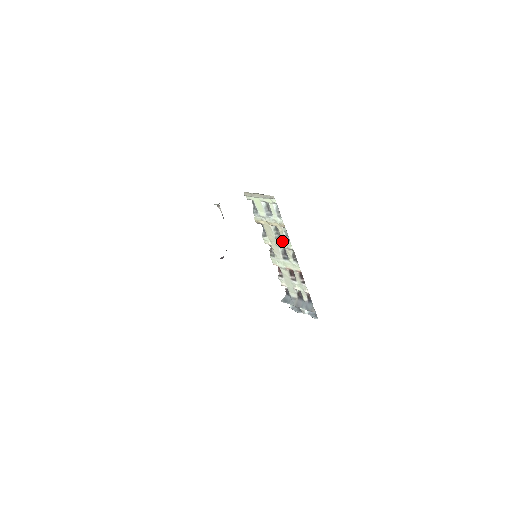
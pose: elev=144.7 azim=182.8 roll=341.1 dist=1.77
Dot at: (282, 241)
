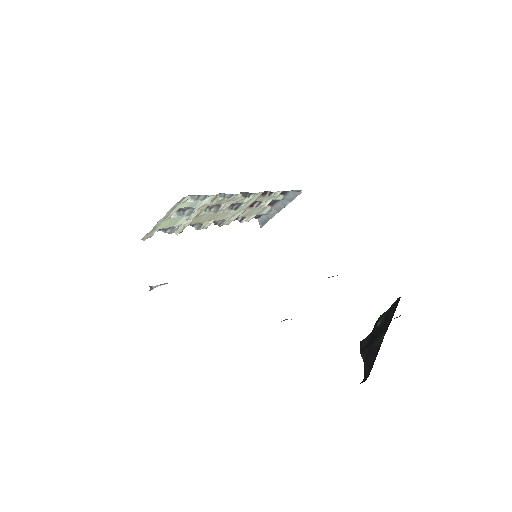
Dot at: (224, 205)
